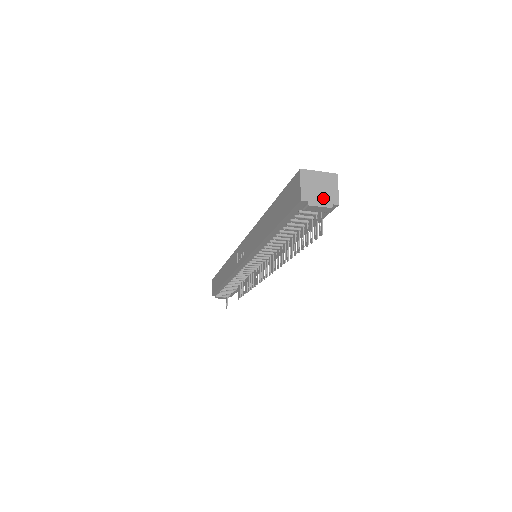
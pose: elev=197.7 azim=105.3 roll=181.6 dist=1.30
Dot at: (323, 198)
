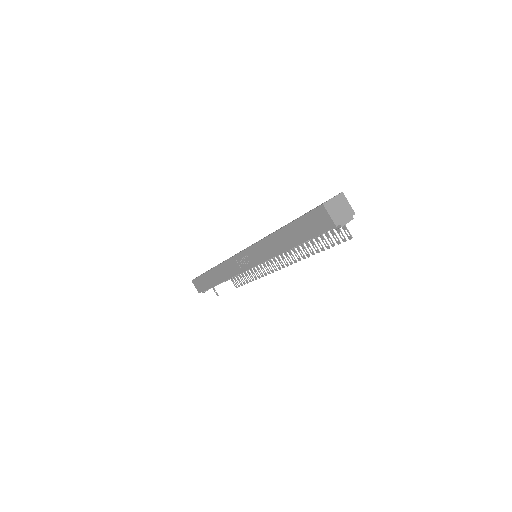
Dot at: (346, 216)
